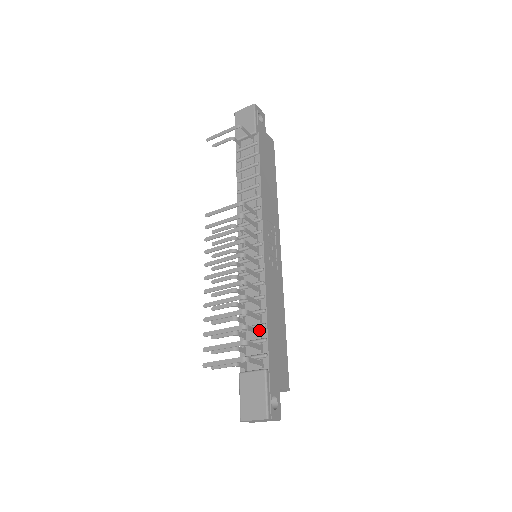
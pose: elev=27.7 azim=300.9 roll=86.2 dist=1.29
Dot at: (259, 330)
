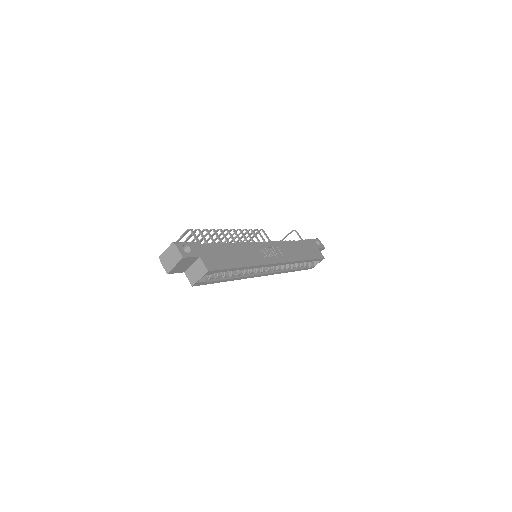
Dot at: occluded
